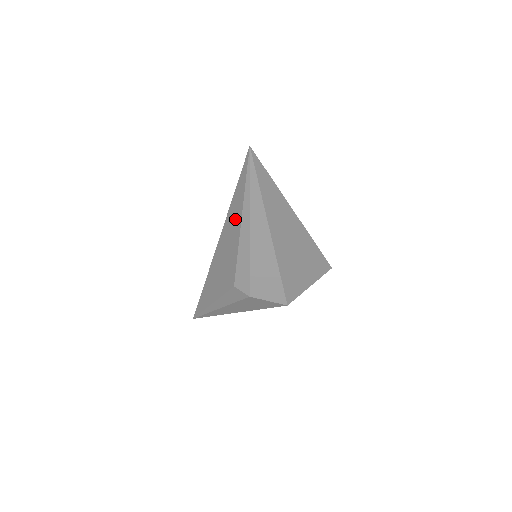
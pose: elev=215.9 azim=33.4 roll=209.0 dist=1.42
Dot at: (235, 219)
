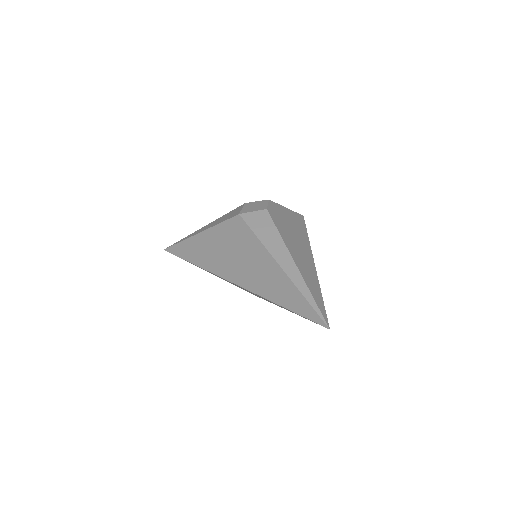
Dot at: occluded
